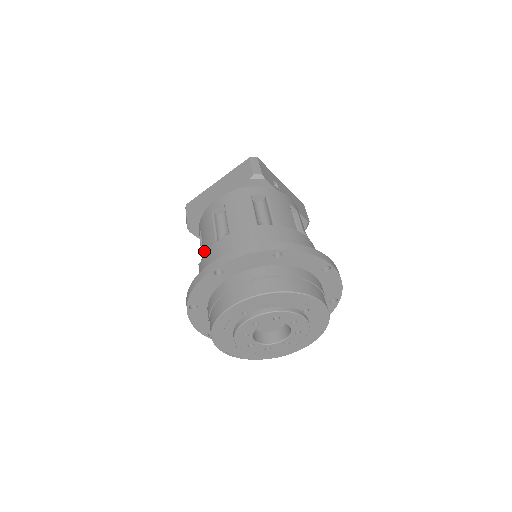
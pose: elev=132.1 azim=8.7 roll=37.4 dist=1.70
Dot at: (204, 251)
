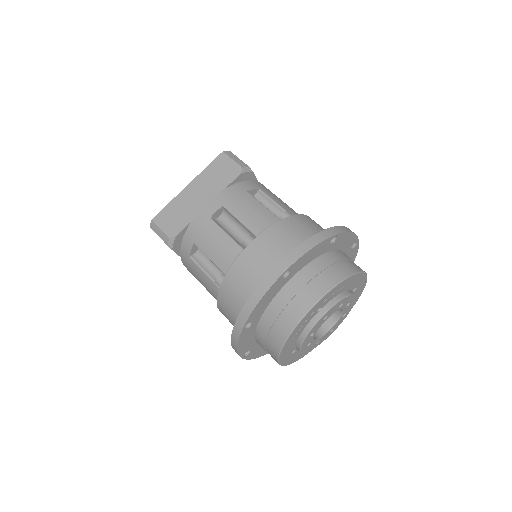
Dot at: (220, 263)
